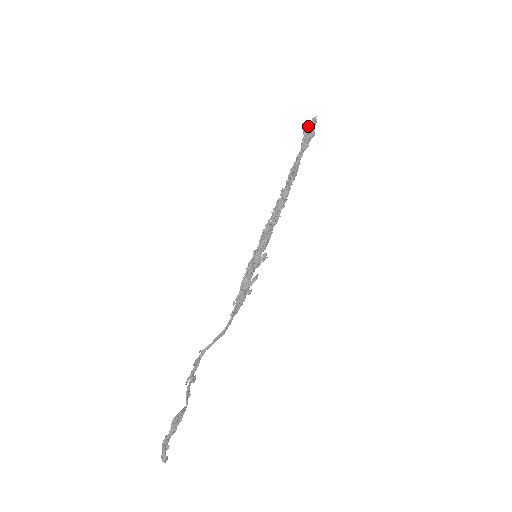
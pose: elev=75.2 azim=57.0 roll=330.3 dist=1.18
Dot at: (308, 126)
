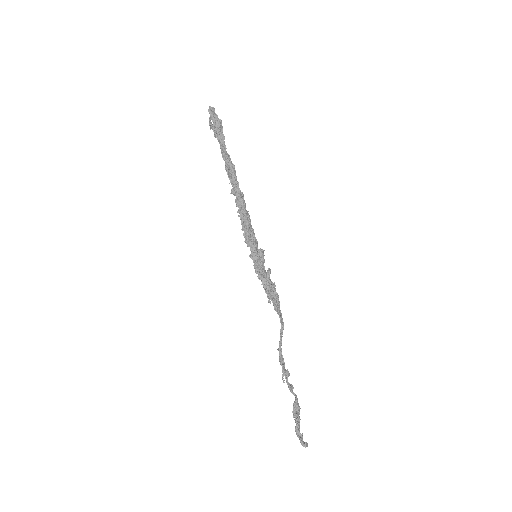
Dot at: (210, 120)
